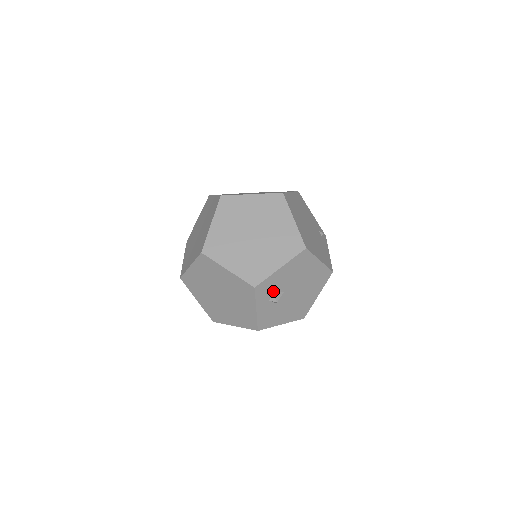
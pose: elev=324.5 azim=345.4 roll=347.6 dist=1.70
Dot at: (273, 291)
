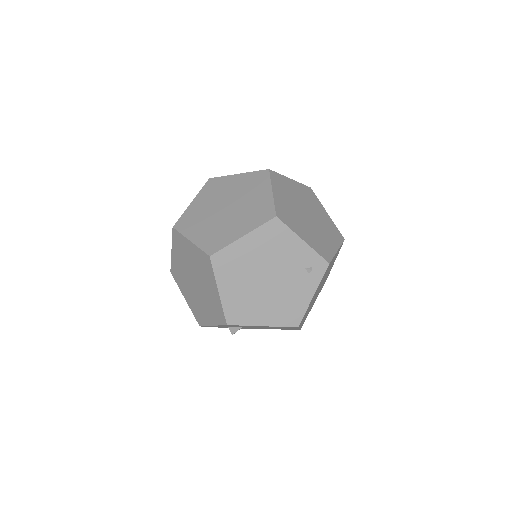
Dot at: occluded
